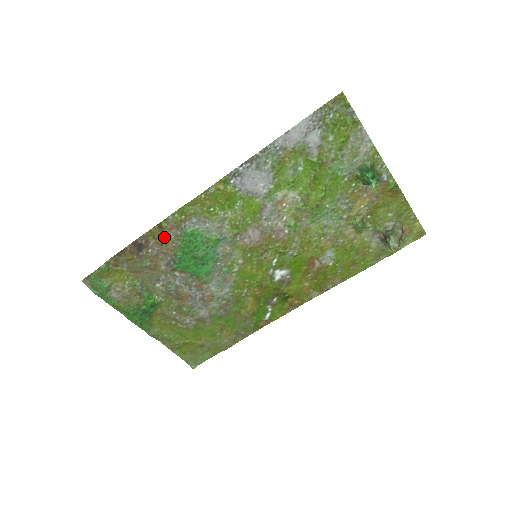
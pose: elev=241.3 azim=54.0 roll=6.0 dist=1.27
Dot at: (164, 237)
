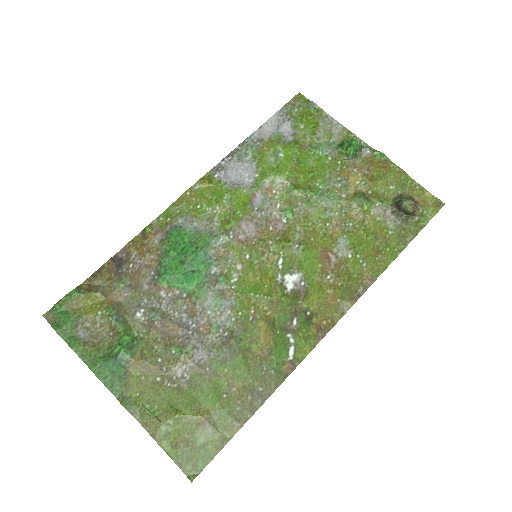
Dot at: (148, 245)
